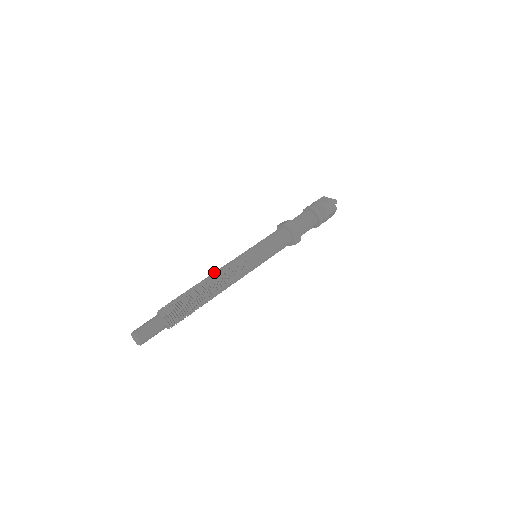
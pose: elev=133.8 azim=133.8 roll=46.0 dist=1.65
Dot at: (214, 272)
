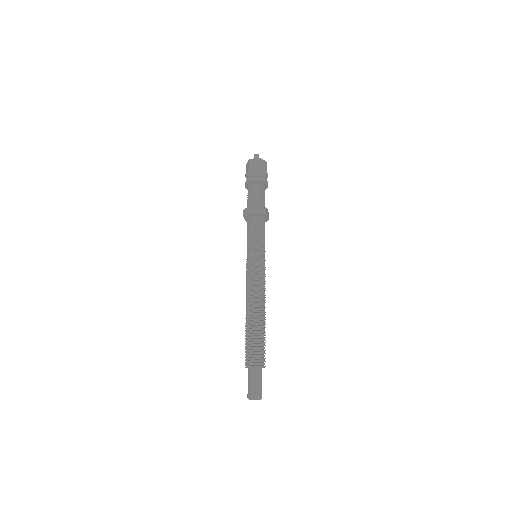
Dot at: occluded
